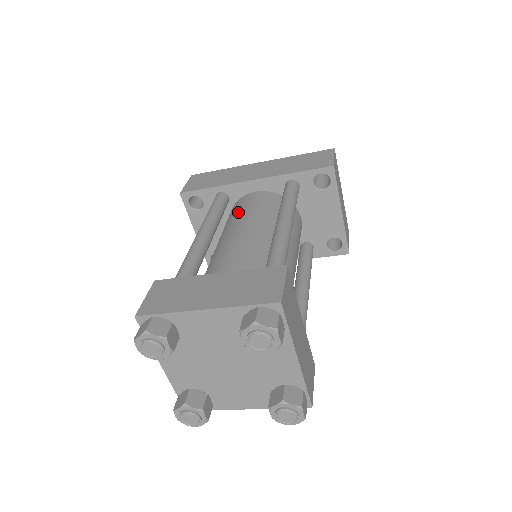
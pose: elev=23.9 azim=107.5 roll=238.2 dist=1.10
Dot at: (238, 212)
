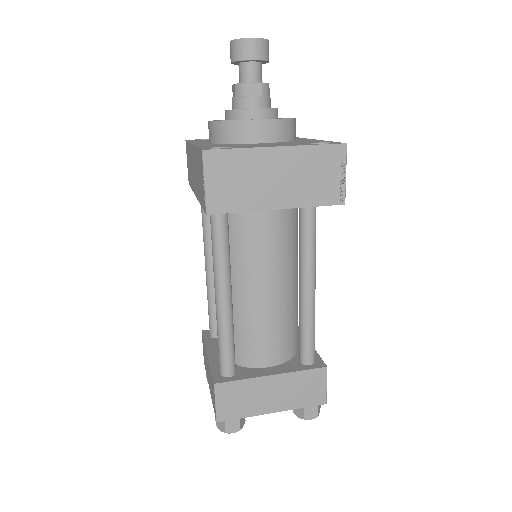
Dot at: occluded
